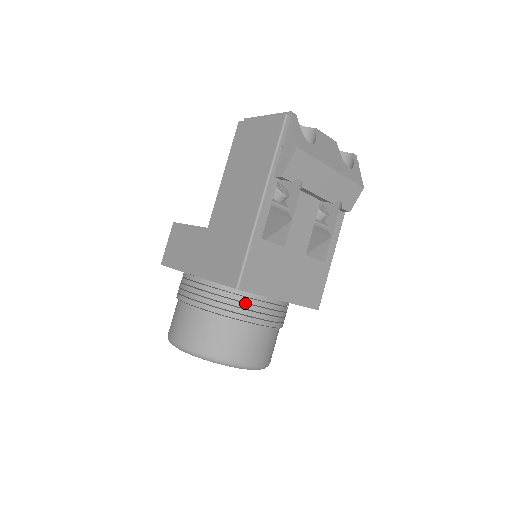
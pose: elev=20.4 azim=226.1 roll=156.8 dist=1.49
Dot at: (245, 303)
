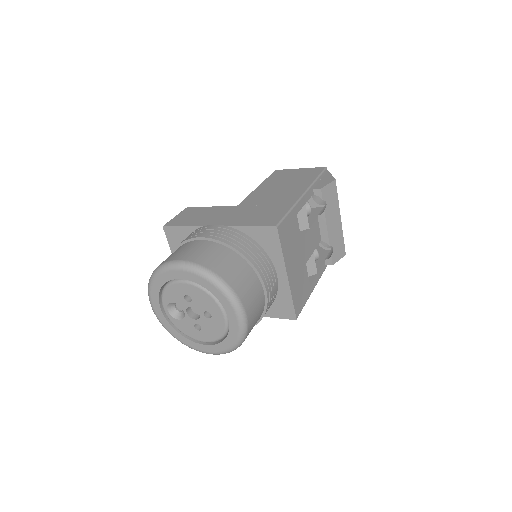
Dot at: (261, 258)
